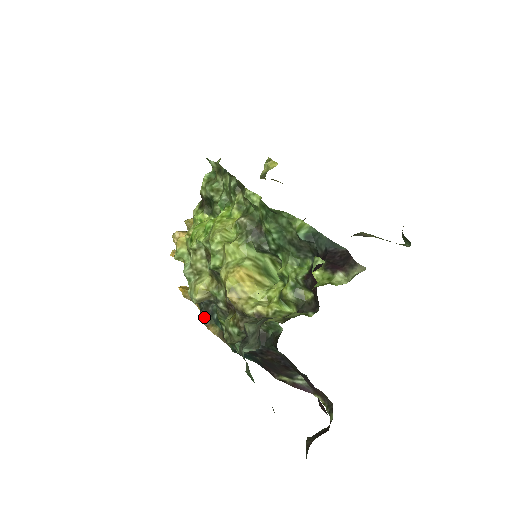
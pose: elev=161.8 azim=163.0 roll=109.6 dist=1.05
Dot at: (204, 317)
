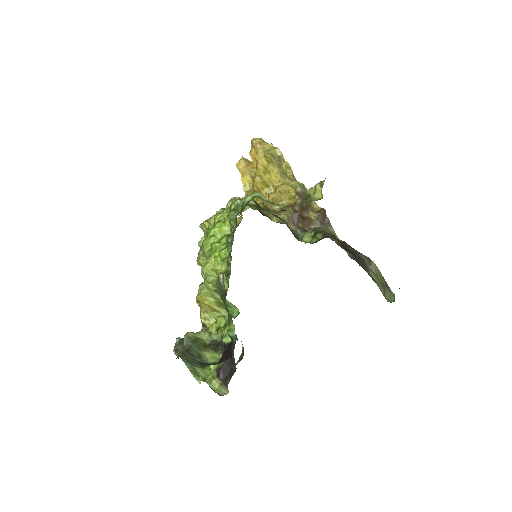
Dot at: occluded
